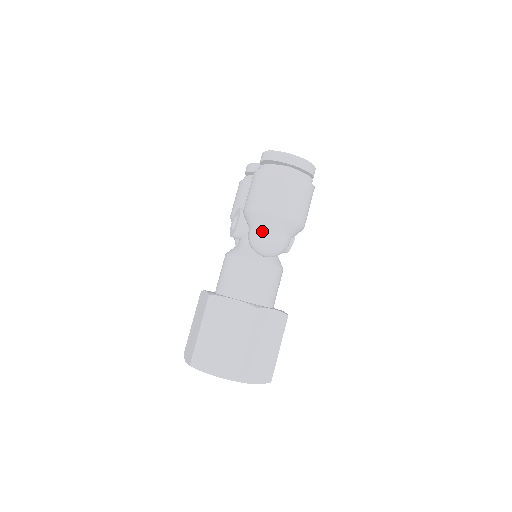
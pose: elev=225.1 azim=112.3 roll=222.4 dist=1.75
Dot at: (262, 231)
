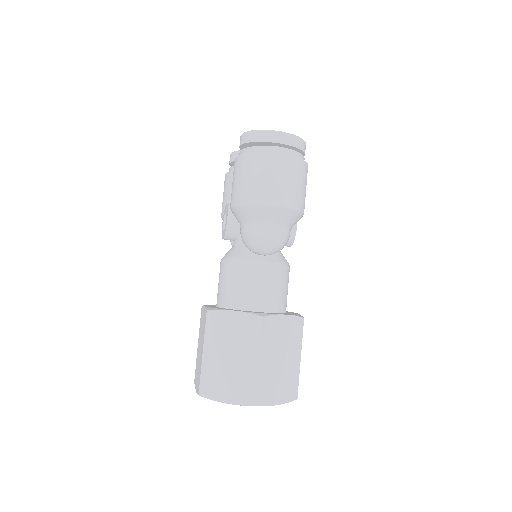
Dot at: (254, 226)
